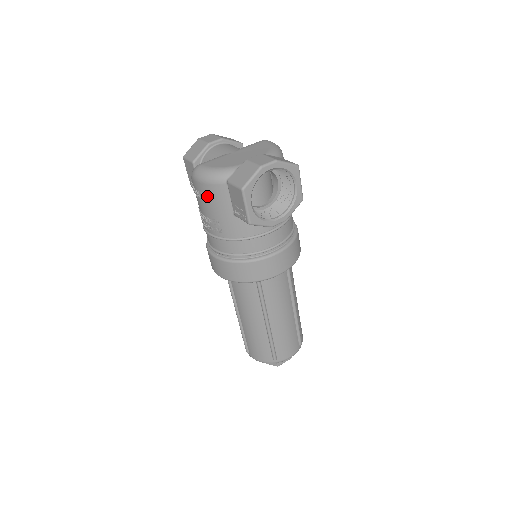
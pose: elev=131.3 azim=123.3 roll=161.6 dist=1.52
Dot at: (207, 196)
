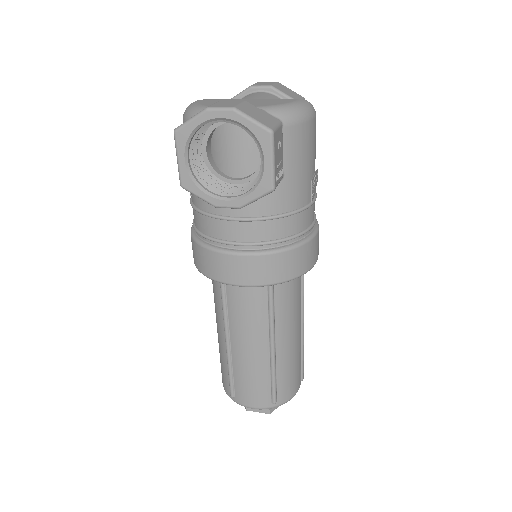
Dot at: occluded
